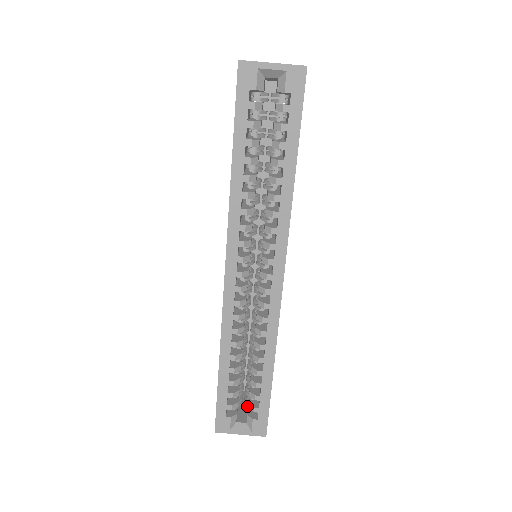
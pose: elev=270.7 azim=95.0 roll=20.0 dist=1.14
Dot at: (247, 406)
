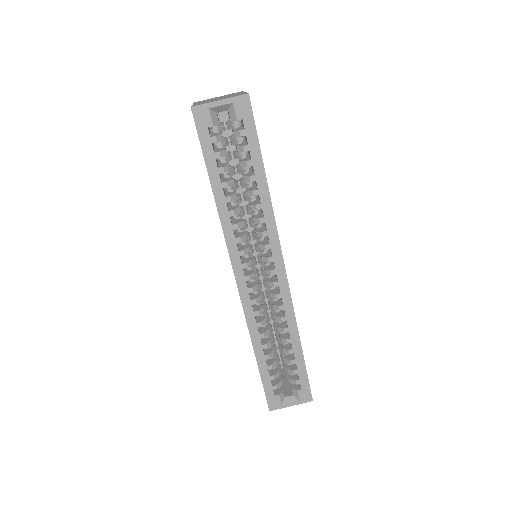
Dot at: (289, 381)
